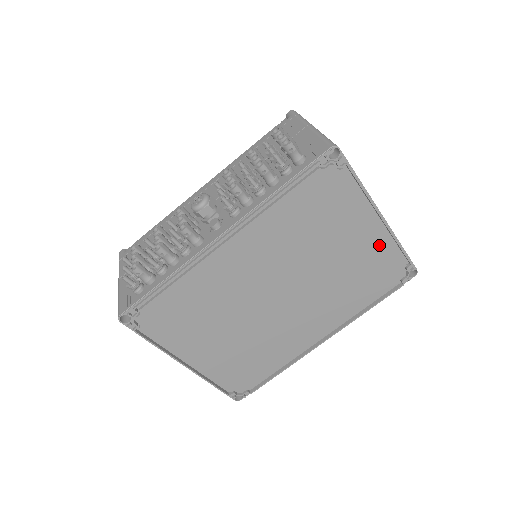
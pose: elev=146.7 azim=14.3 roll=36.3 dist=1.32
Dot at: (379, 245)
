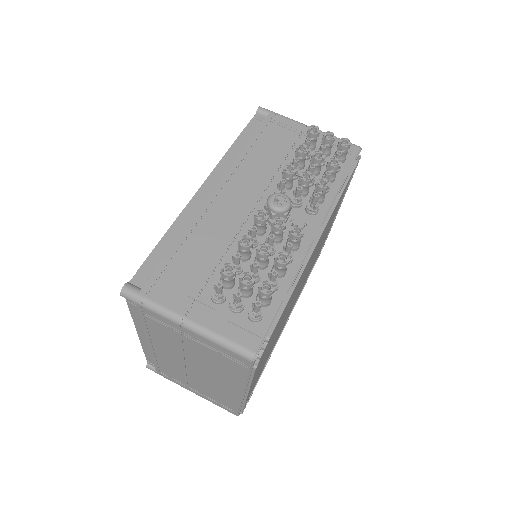
Dot at: occluded
